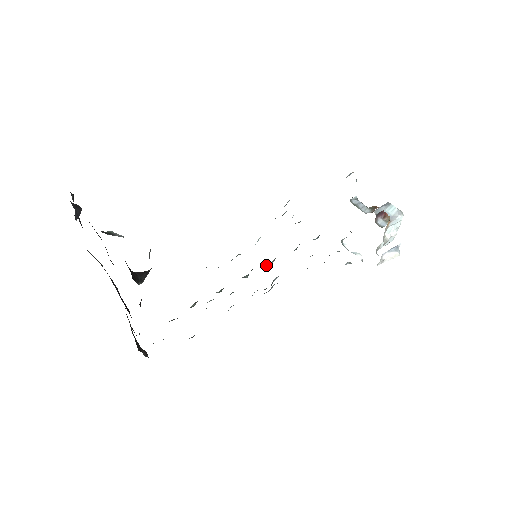
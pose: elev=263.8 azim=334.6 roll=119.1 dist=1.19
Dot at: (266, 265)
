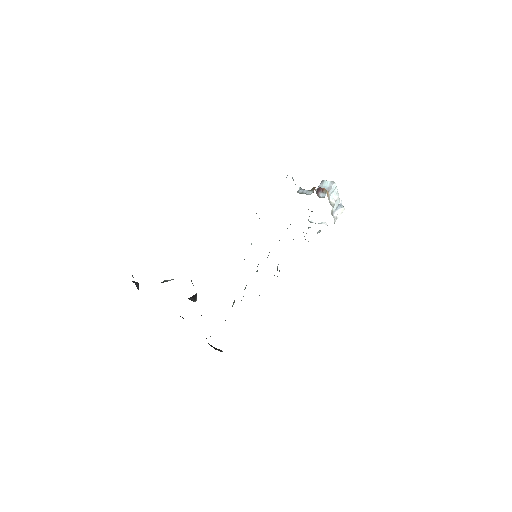
Dot at: occluded
